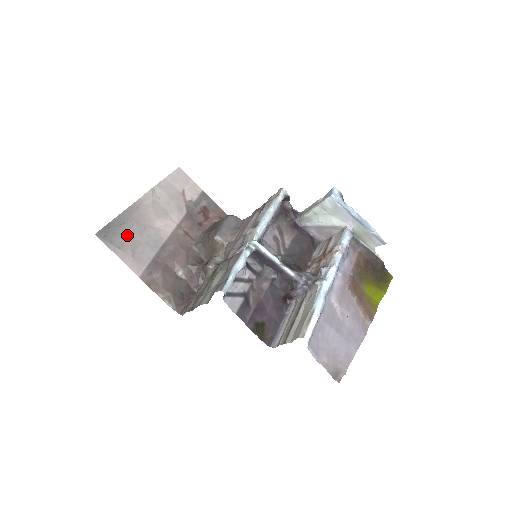
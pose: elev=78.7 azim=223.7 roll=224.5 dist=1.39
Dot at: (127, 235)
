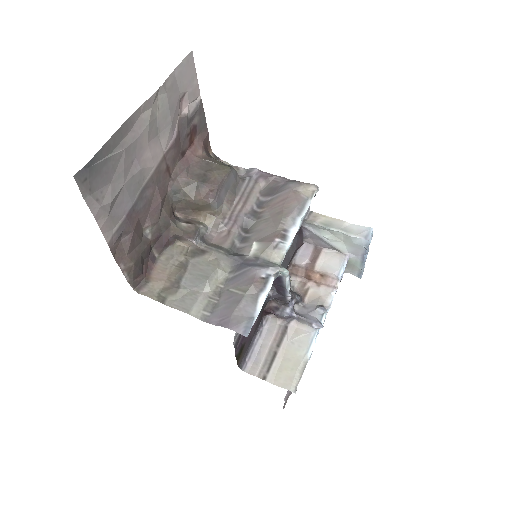
Dot at: (110, 175)
